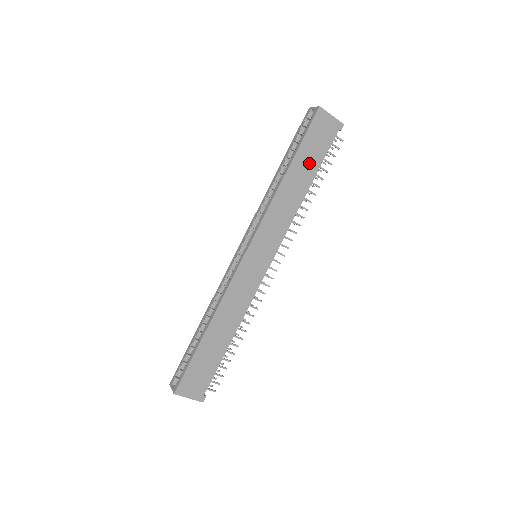
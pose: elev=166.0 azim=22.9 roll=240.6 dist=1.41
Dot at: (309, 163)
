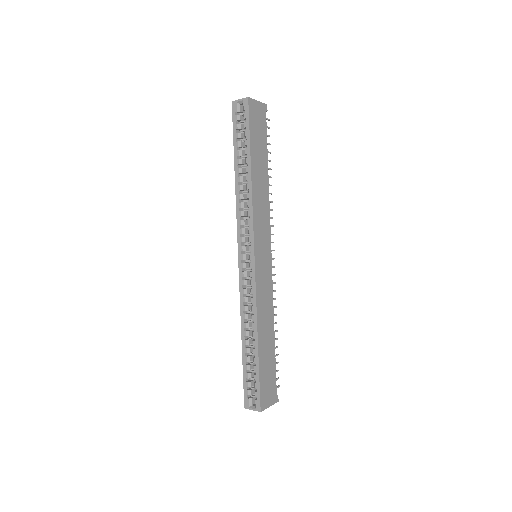
Dot at: (260, 152)
